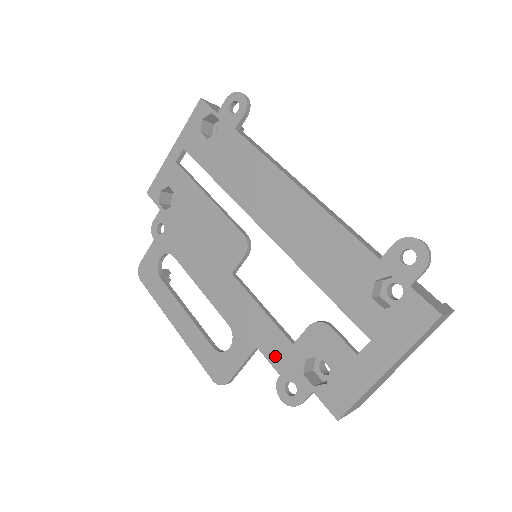
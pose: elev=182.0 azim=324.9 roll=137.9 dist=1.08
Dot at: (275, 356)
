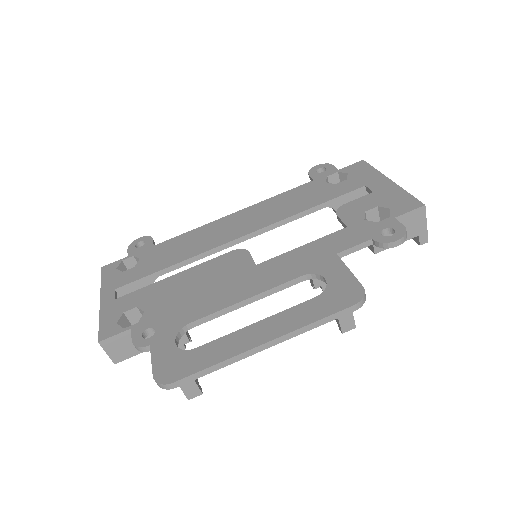
Dot at: (352, 240)
